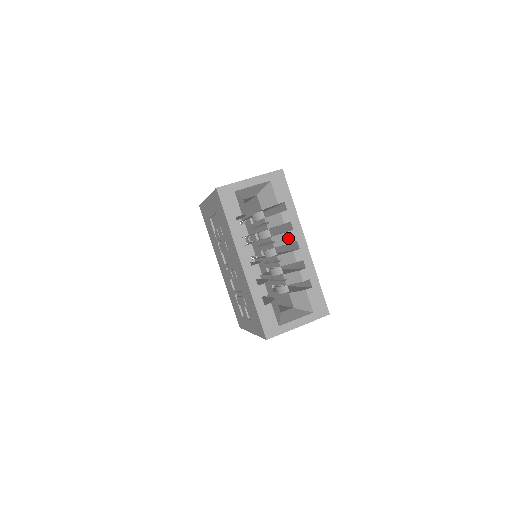
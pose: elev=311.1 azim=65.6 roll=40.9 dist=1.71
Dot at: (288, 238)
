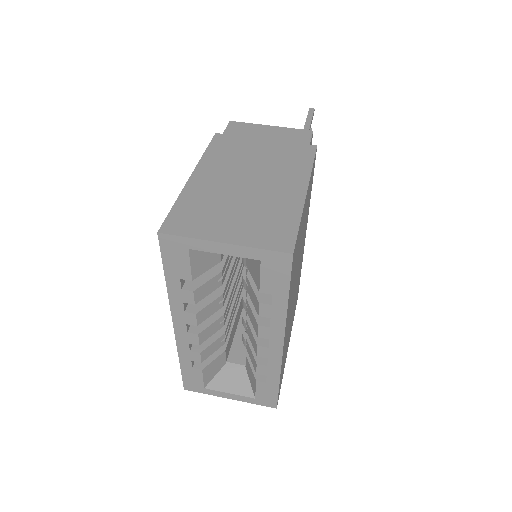
Dot at: (257, 330)
